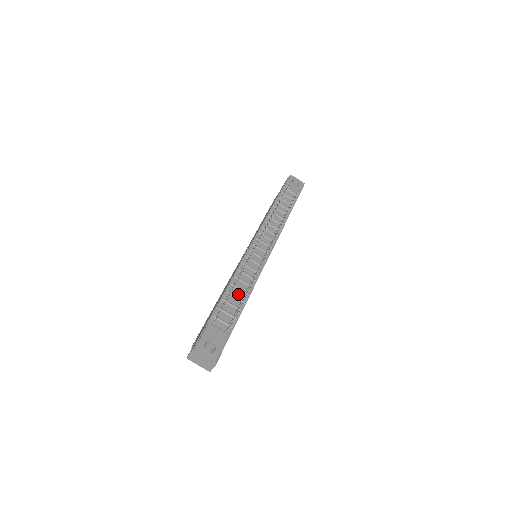
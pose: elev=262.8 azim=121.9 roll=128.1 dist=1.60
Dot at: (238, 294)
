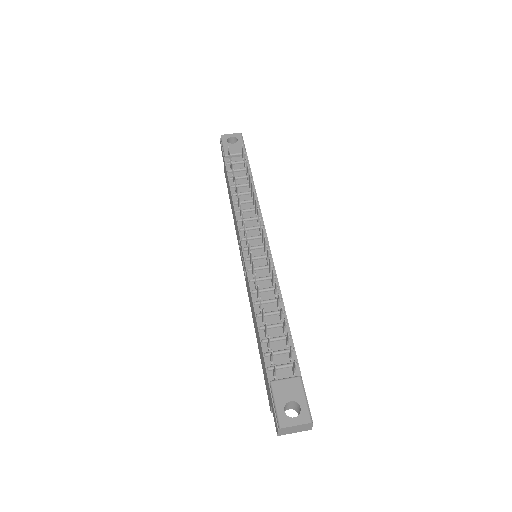
Dot at: (273, 320)
